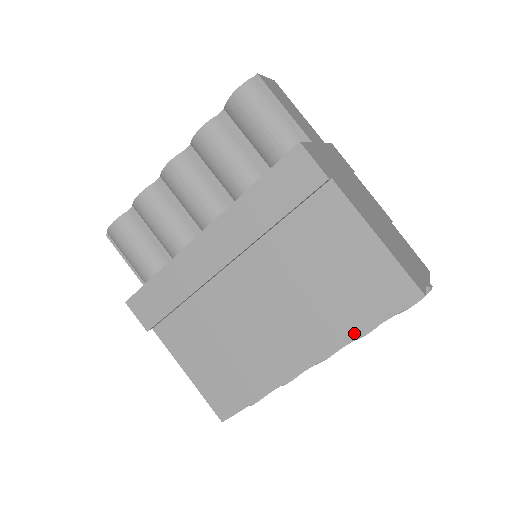
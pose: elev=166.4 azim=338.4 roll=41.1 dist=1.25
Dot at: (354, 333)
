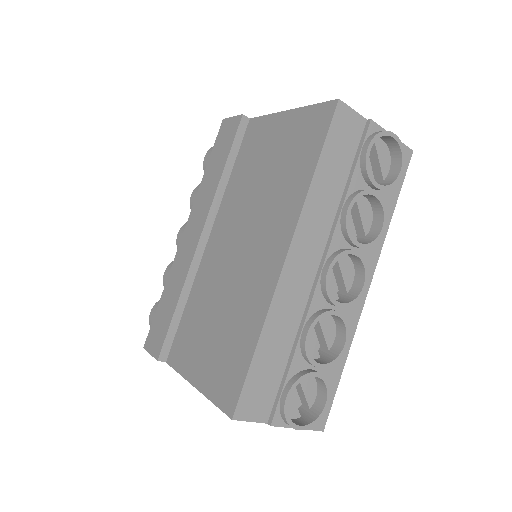
Dot at: (305, 185)
